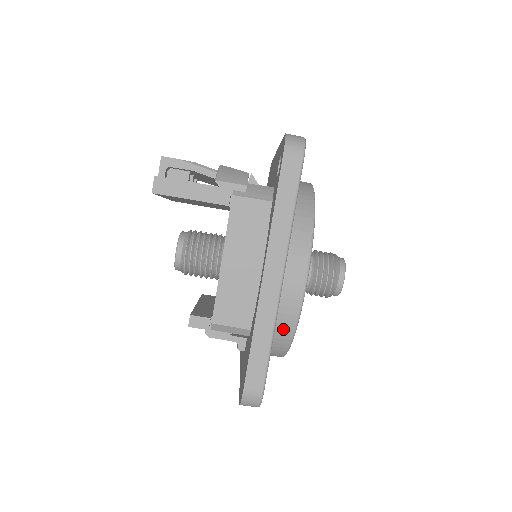
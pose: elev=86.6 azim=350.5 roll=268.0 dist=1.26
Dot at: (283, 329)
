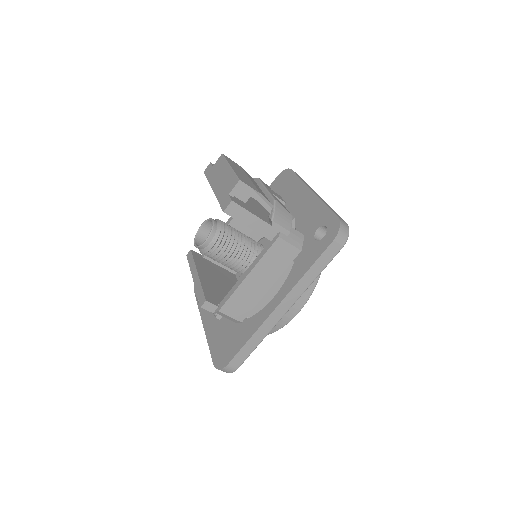
Dot at: occluded
